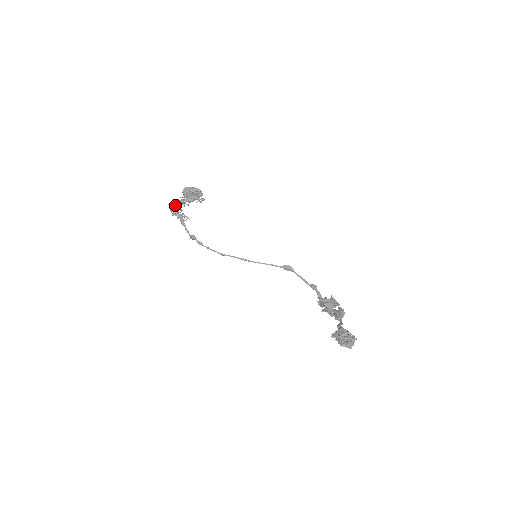
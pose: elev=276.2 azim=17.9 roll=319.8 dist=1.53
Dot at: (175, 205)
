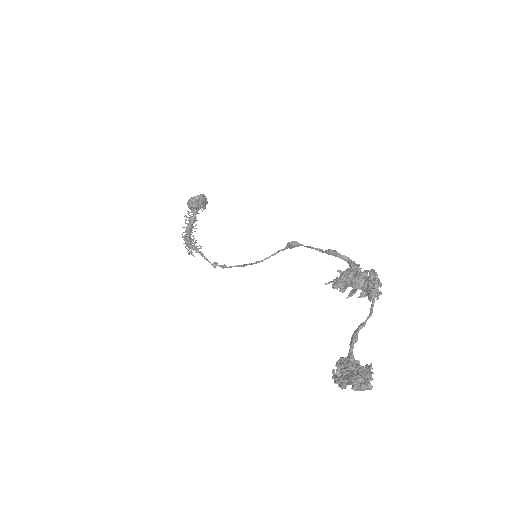
Dot at: (187, 238)
